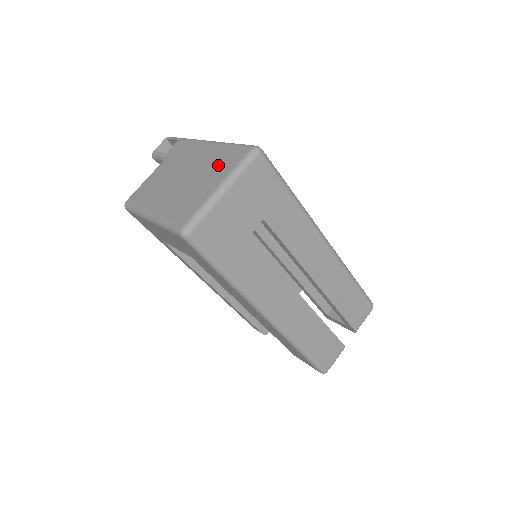
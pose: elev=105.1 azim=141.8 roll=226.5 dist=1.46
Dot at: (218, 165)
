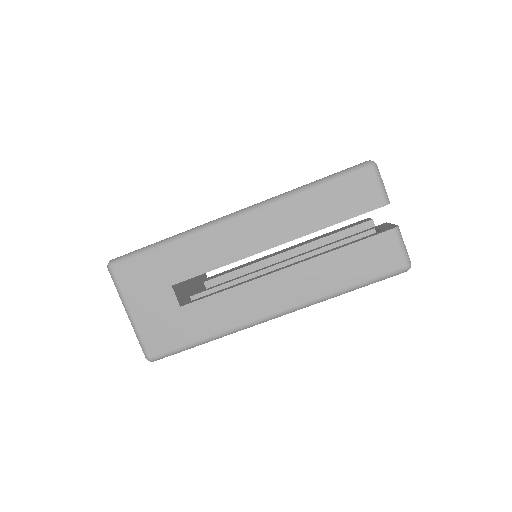
Dot at: occluded
